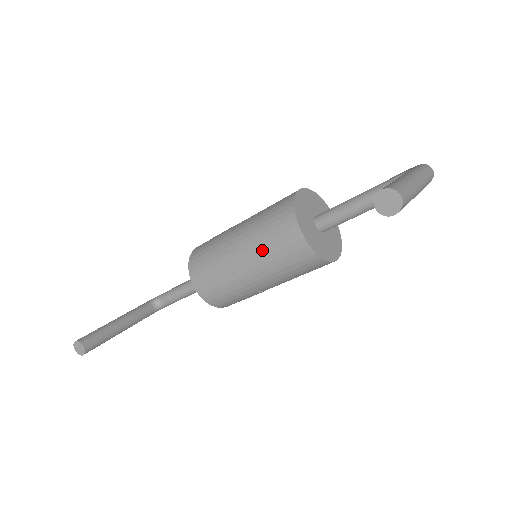
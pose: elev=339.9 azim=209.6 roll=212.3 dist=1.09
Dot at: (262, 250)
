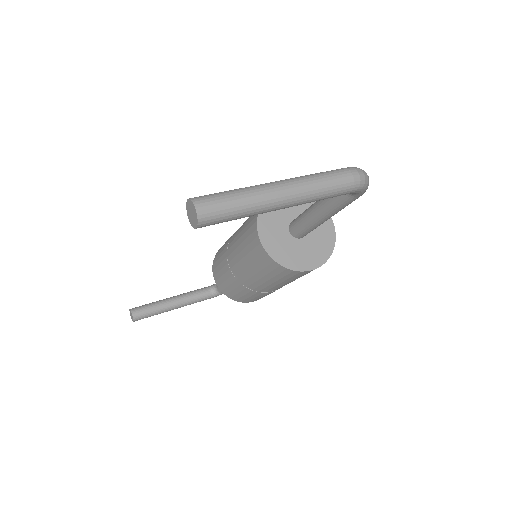
Dot at: (241, 251)
